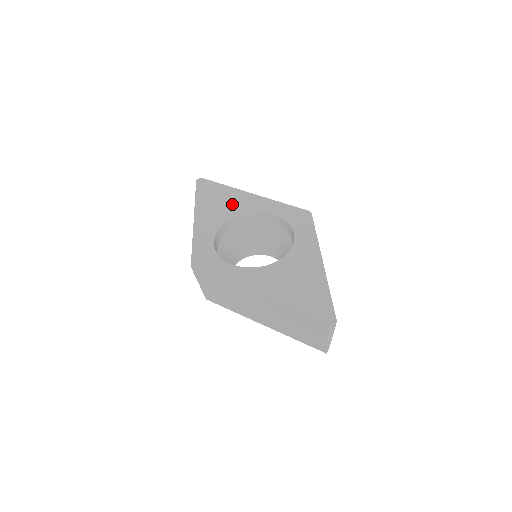
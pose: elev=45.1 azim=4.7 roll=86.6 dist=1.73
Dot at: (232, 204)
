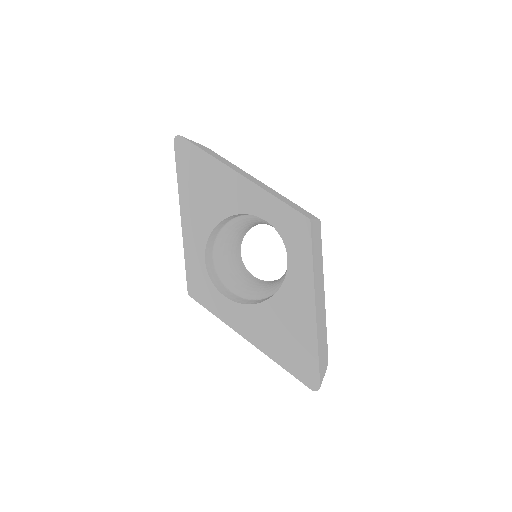
Dot at: (218, 195)
